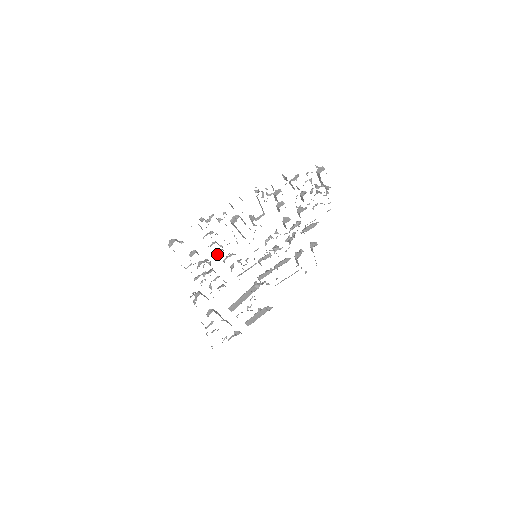
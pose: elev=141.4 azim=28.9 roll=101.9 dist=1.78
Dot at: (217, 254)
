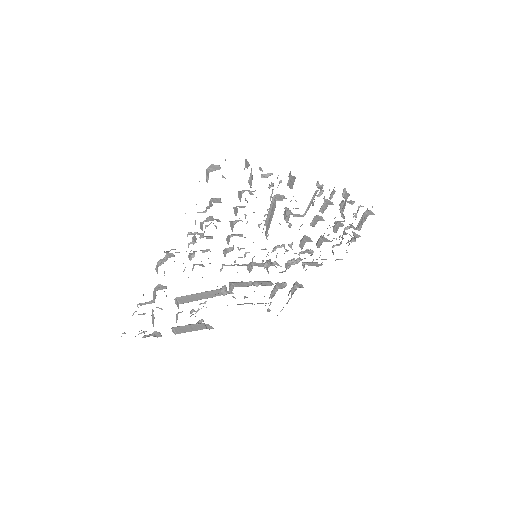
Dot at: (233, 222)
